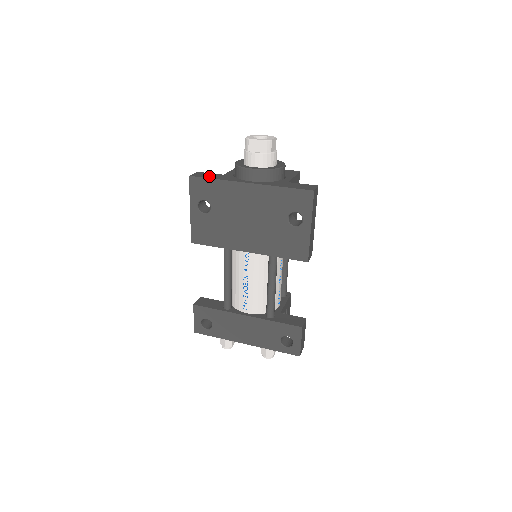
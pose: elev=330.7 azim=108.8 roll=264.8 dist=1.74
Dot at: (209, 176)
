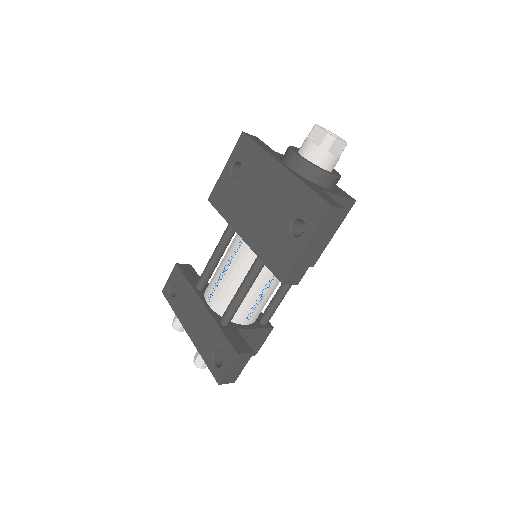
Dot at: (259, 142)
